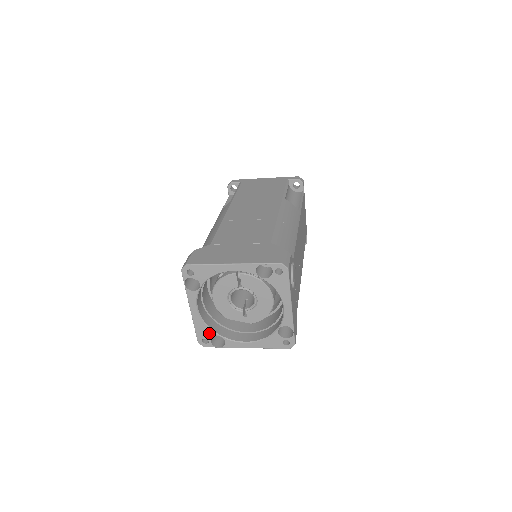
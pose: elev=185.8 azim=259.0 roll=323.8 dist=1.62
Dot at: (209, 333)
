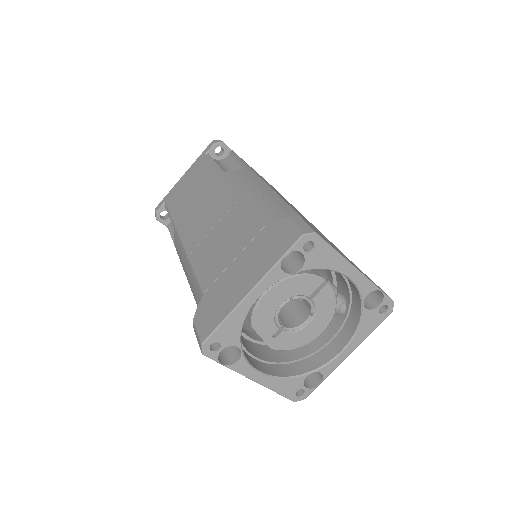
Dot at: (233, 338)
